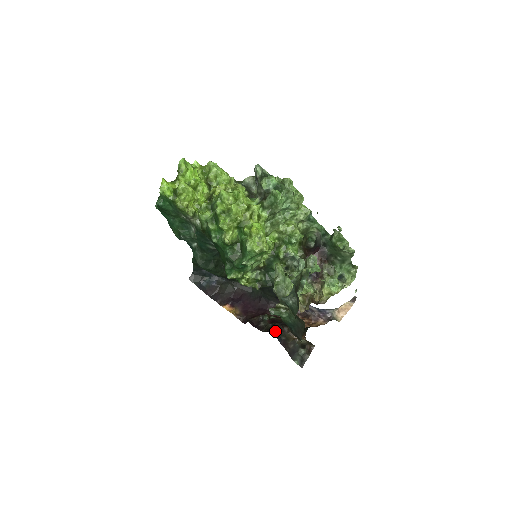
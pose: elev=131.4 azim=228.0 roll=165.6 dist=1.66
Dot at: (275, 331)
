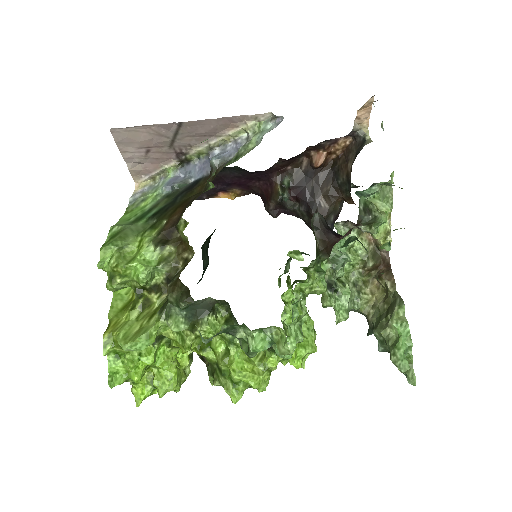
Dot at: occluded
